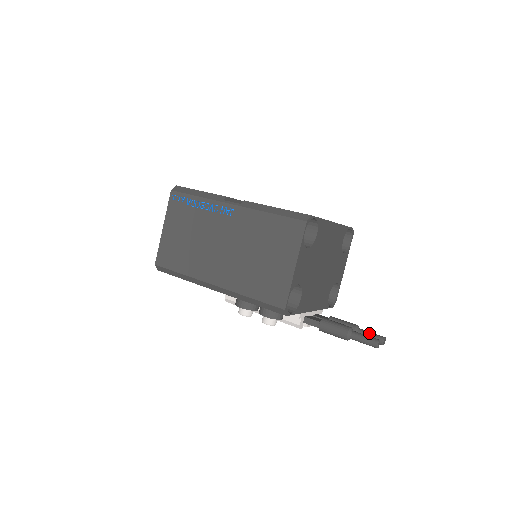
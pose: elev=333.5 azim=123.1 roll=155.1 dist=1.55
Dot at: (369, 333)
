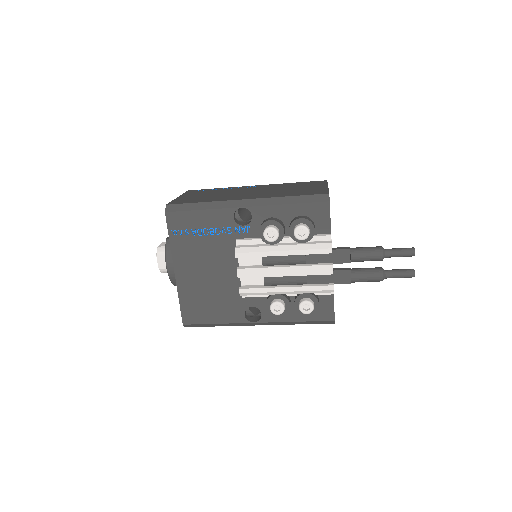
Dot at: (396, 270)
